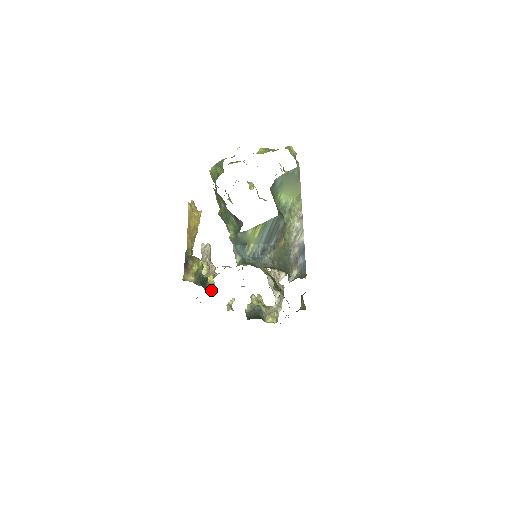
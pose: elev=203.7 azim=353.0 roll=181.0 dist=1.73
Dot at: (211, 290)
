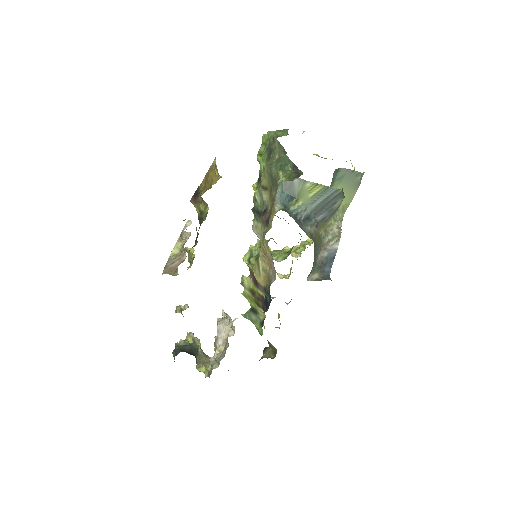
Dot at: (191, 257)
